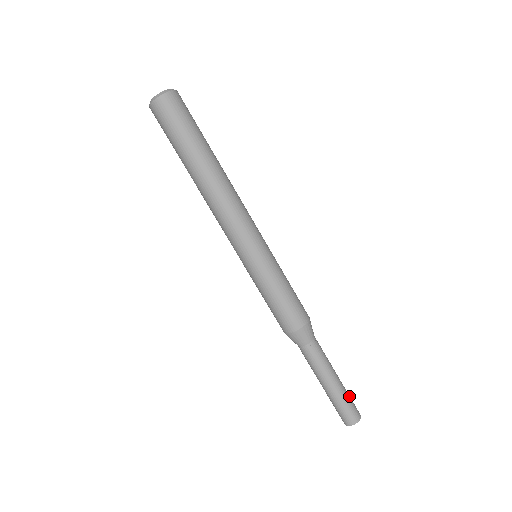
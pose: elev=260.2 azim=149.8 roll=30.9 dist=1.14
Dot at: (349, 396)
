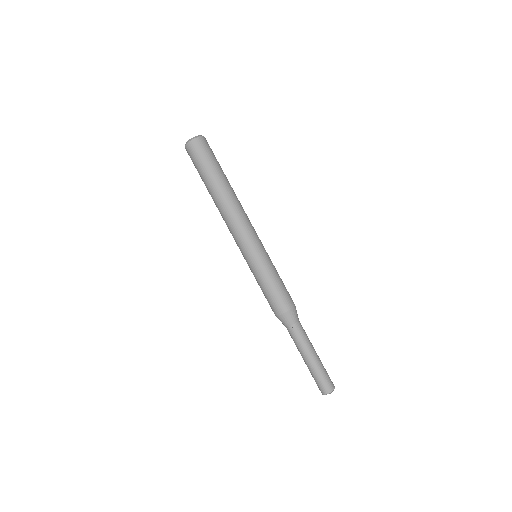
Dot at: occluded
